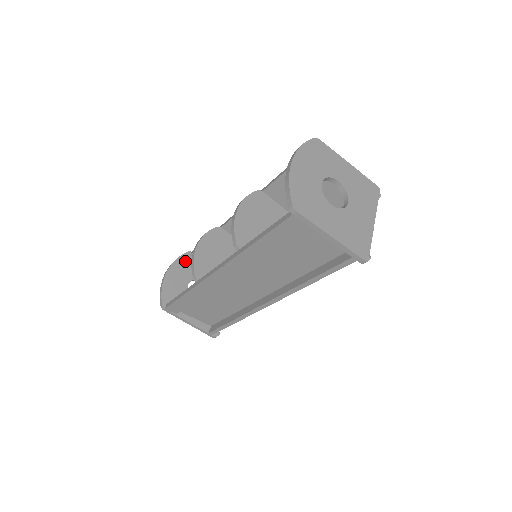
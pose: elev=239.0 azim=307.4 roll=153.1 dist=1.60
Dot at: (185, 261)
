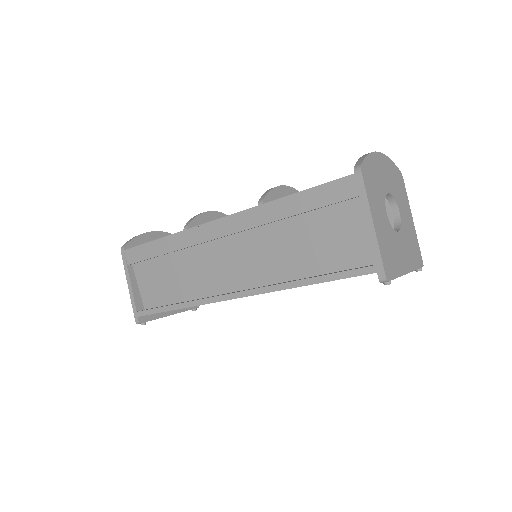
Dot at: occluded
